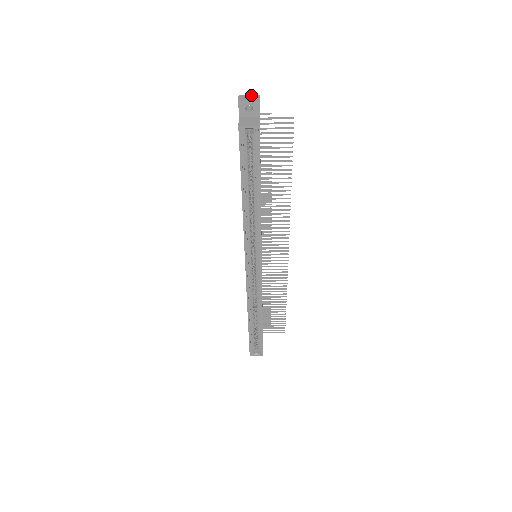
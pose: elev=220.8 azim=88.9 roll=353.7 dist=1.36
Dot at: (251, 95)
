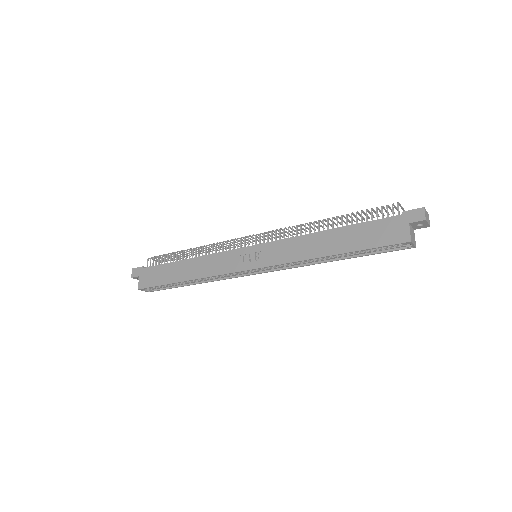
Dot at: (427, 212)
